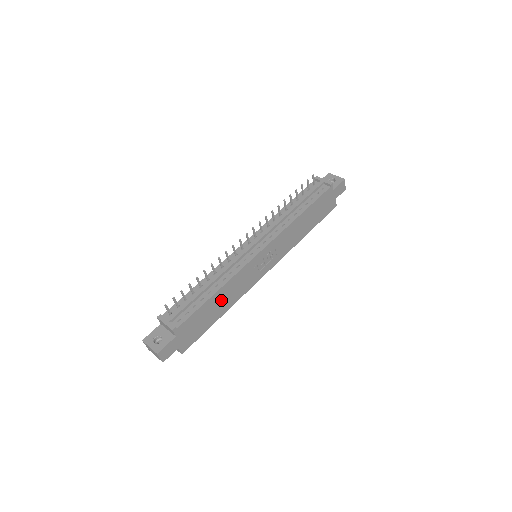
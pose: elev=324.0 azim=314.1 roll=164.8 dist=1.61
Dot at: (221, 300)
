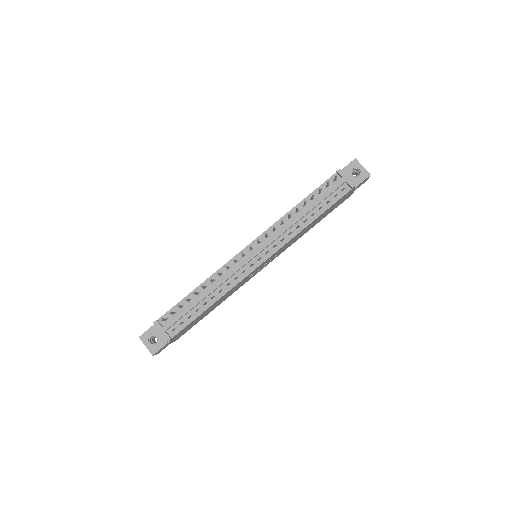
Dot at: (215, 304)
